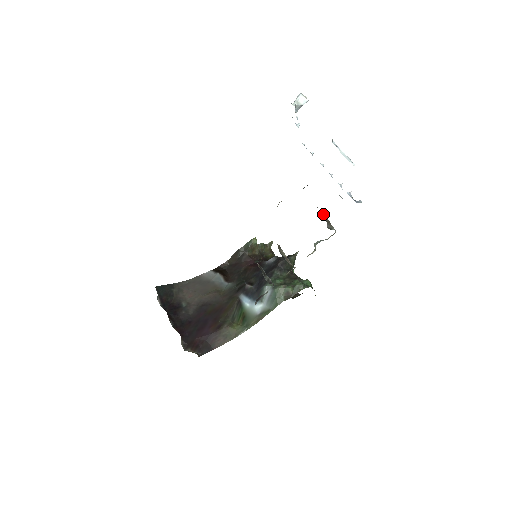
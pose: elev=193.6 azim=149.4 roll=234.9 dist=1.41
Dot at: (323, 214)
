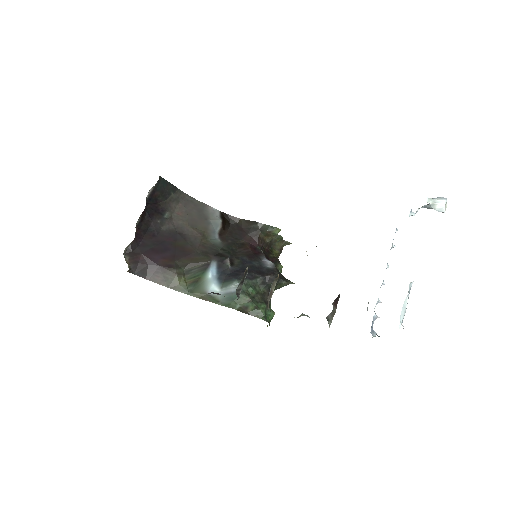
Dot at: occluded
